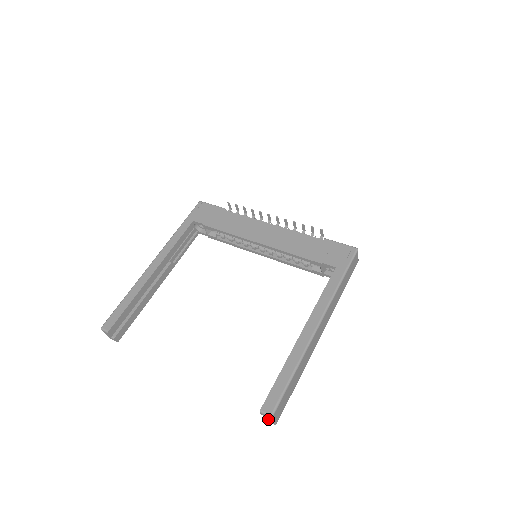
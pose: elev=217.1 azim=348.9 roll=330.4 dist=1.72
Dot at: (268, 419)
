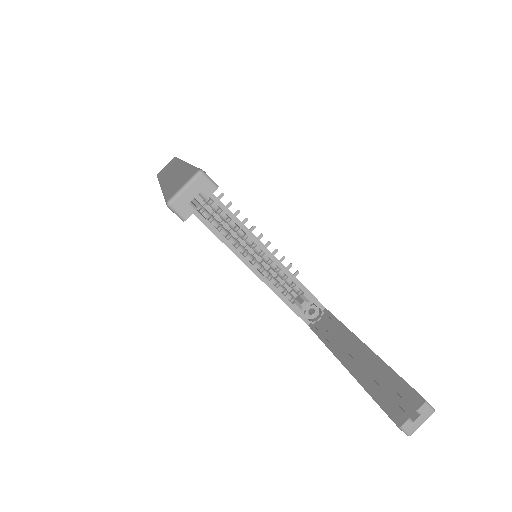
Dot at: (418, 420)
